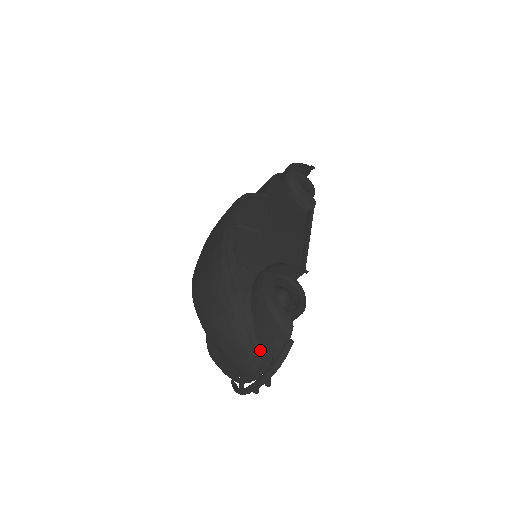
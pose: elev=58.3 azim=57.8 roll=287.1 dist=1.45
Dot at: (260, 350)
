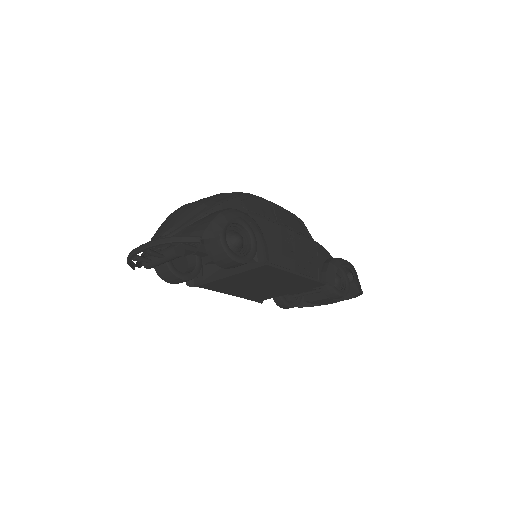
Dot at: (178, 233)
